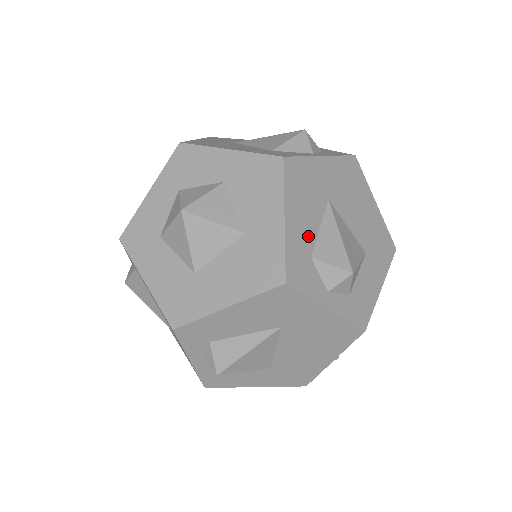
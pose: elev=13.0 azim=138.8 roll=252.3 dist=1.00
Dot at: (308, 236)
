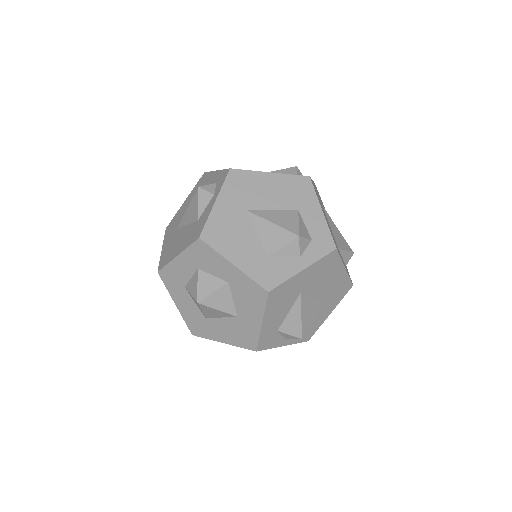
Dot at: (278, 322)
